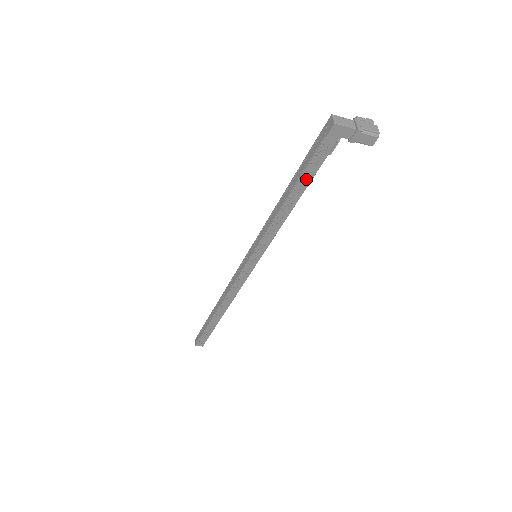
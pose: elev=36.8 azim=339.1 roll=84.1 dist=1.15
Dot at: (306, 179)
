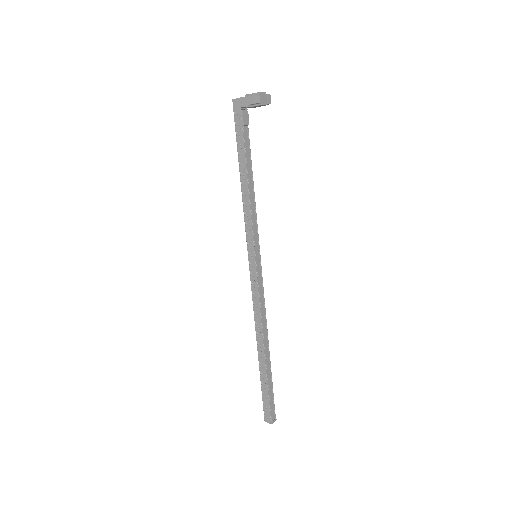
Dot at: (242, 152)
